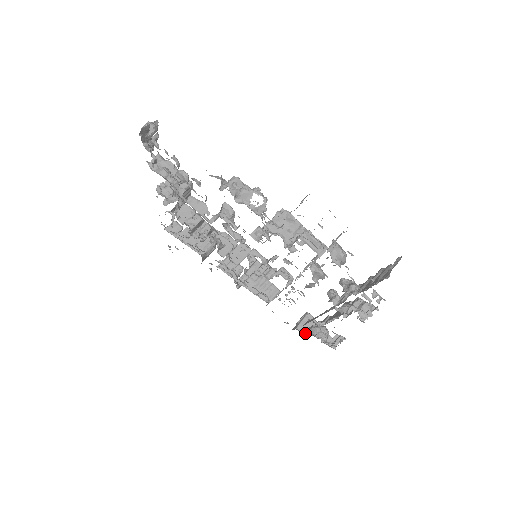
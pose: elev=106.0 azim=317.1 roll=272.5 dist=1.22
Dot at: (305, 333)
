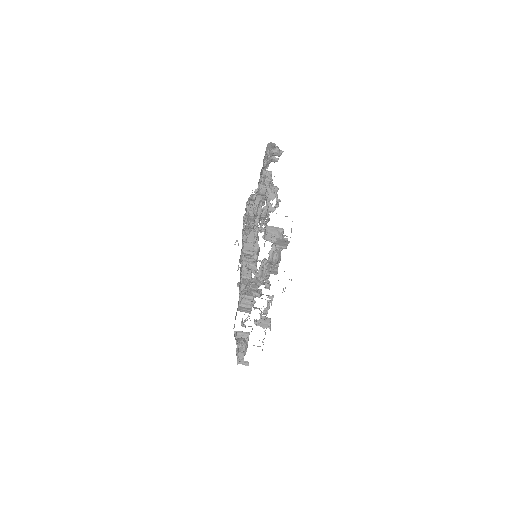
Dot at: (235, 337)
